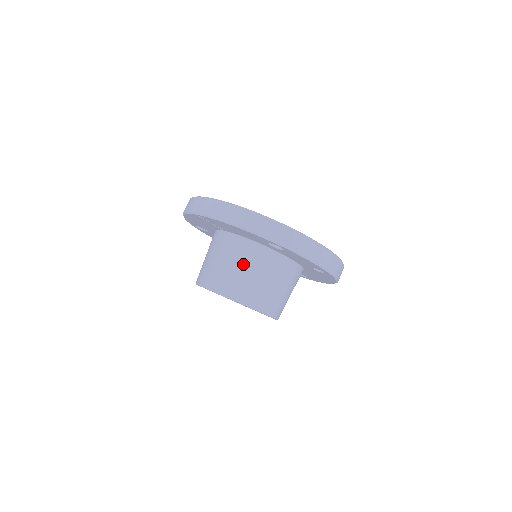
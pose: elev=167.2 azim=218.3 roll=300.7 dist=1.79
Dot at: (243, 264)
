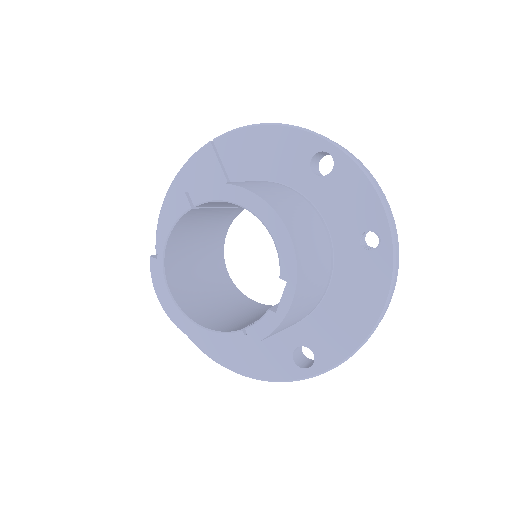
Dot at: (263, 184)
